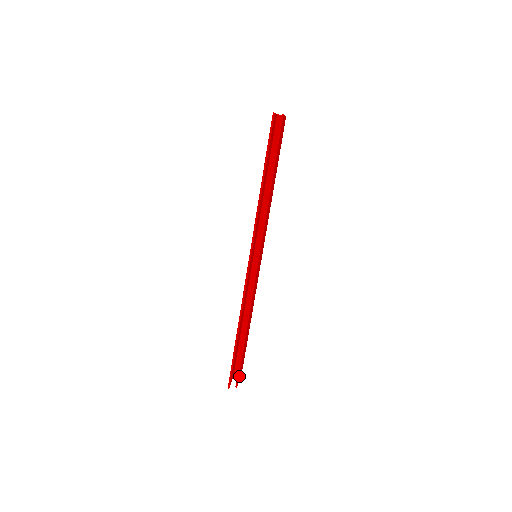
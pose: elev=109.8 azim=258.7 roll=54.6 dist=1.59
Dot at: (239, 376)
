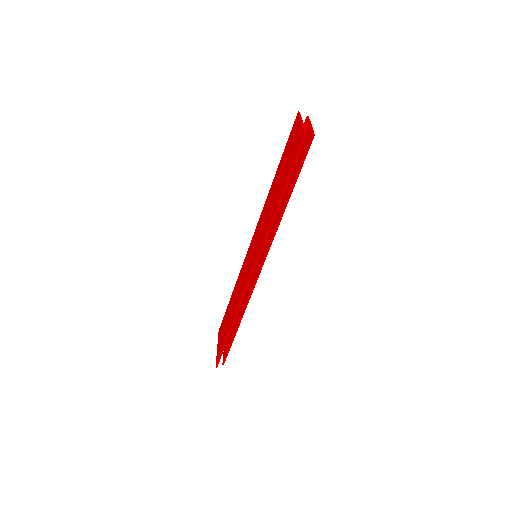
Dot at: occluded
